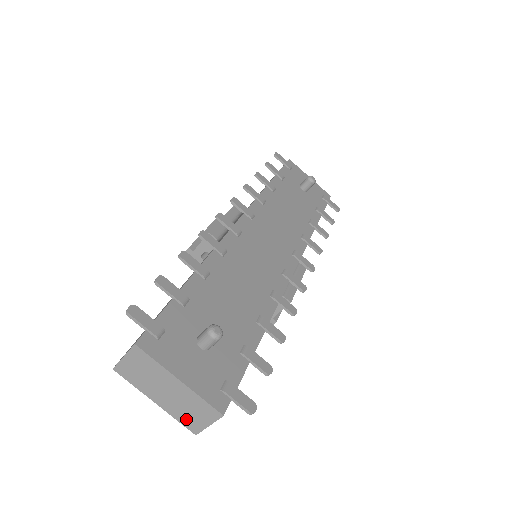
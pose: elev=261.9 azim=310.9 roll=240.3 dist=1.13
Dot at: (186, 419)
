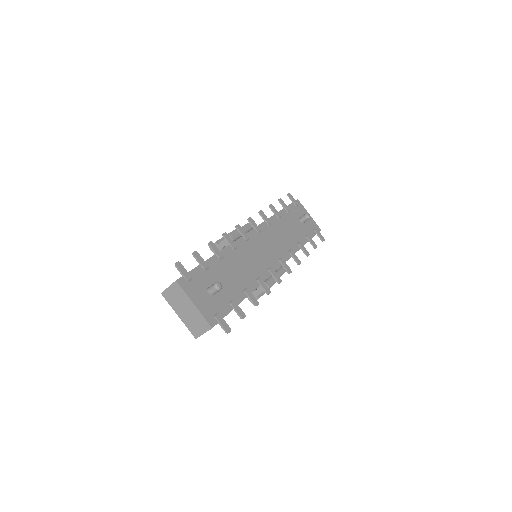
Dot at: (193, 328)
